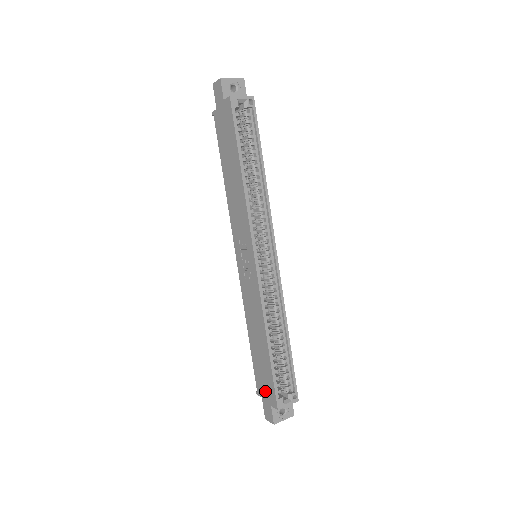
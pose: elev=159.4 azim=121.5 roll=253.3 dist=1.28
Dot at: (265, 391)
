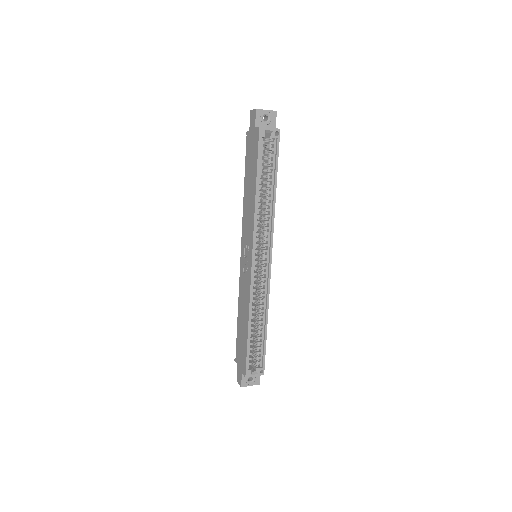
Dot at: (240, 361)
